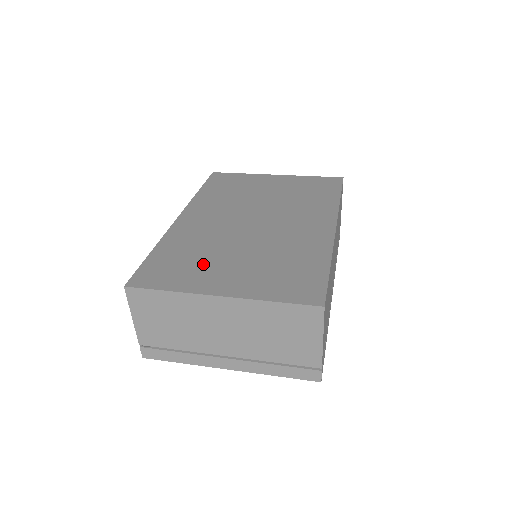
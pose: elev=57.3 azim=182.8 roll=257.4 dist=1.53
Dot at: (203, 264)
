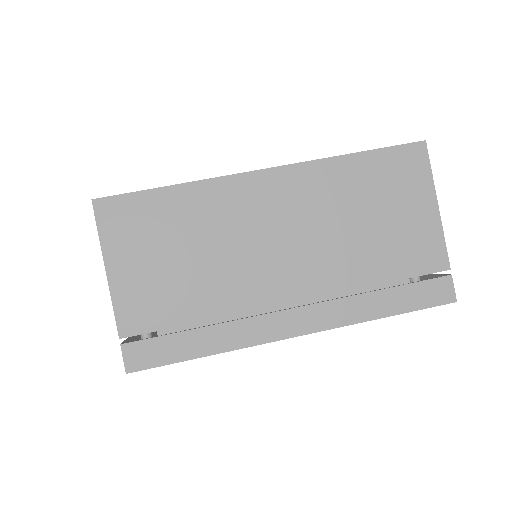
Dot at: occluded
